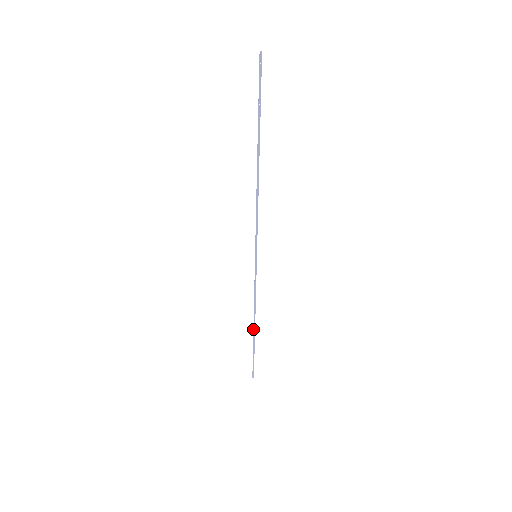
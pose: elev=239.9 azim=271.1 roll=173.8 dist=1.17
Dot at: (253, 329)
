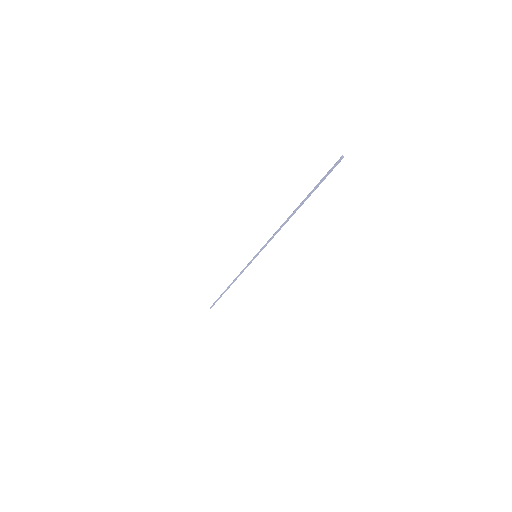
Dot at: (227, 287)
